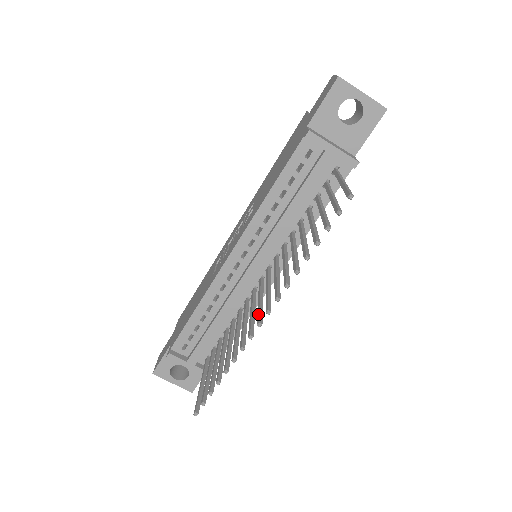
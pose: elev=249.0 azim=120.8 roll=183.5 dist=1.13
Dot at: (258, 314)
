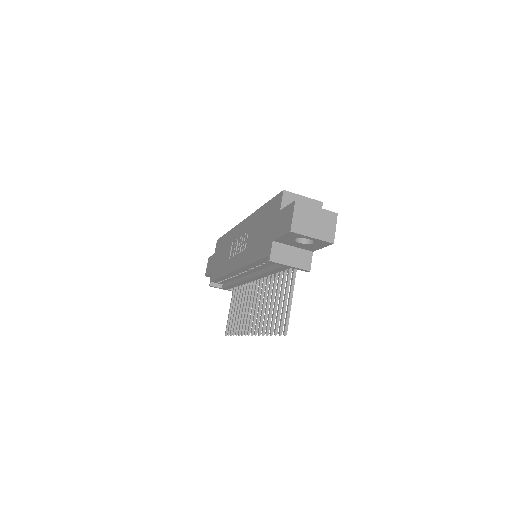
Dot at: (249, 324)
